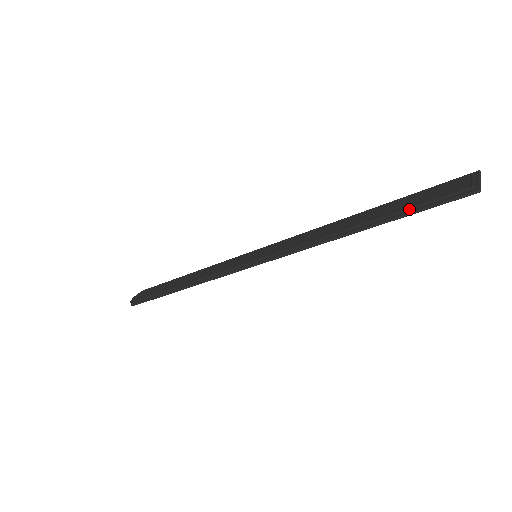
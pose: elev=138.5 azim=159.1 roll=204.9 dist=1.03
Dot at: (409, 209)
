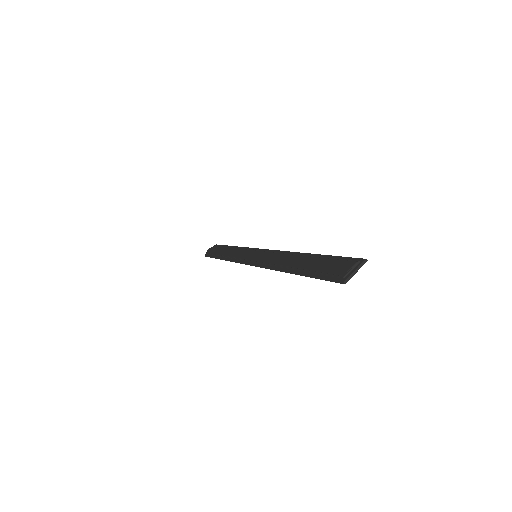
Dot at: (315, 272)
